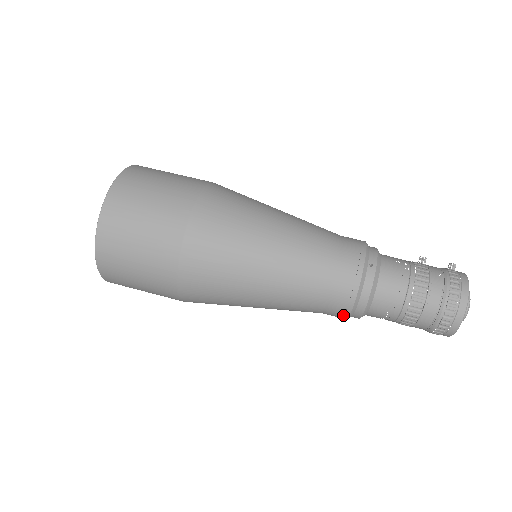
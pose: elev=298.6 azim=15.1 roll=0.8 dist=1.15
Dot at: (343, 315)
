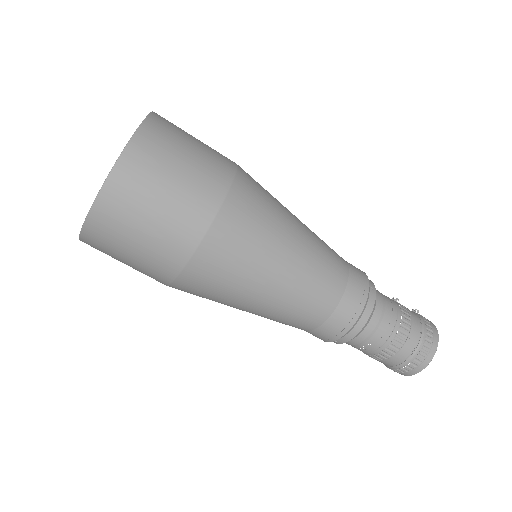
Dot at: (338, 333)
